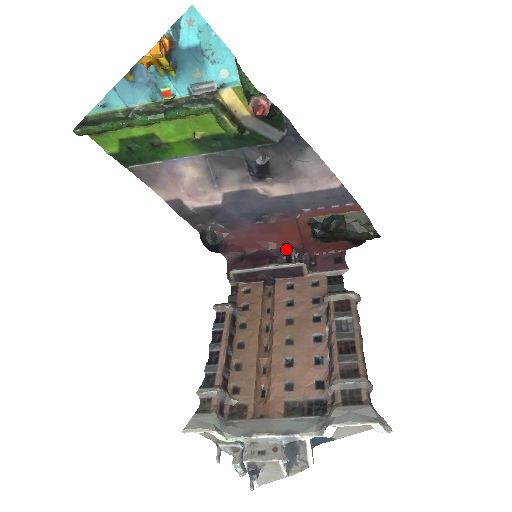
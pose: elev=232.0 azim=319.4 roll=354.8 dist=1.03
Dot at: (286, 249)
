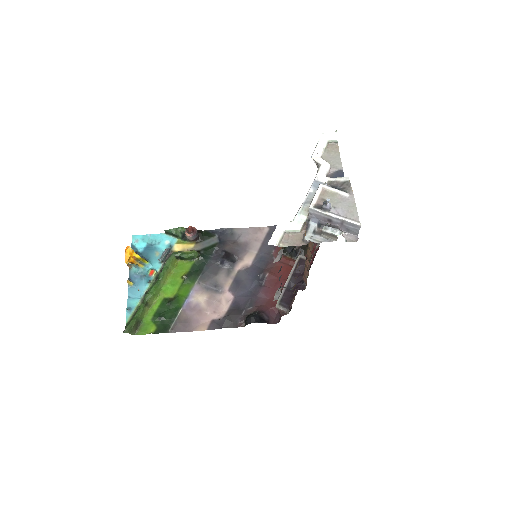
Dot at: occluded
